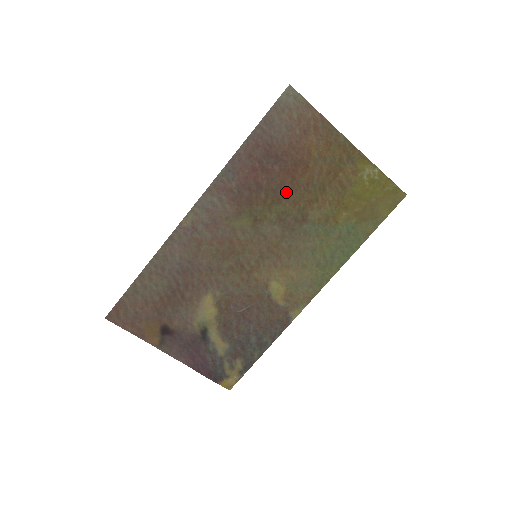
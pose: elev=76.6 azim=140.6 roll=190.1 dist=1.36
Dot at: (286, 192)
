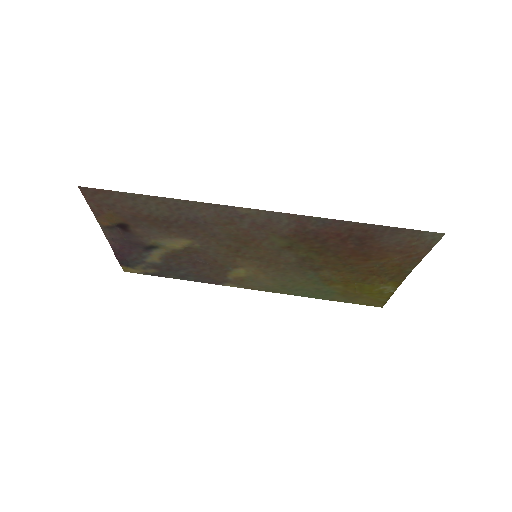
Dot at: (333, 256)
